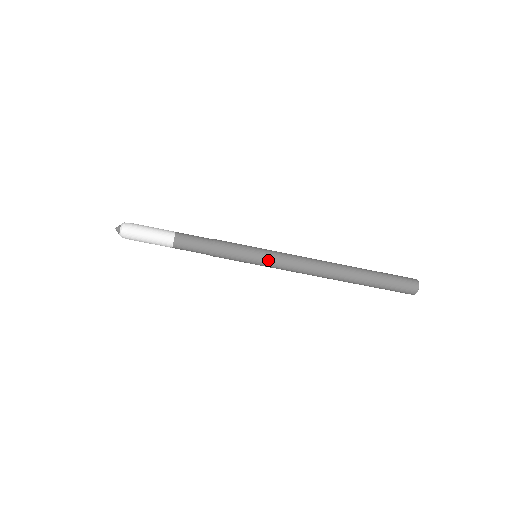
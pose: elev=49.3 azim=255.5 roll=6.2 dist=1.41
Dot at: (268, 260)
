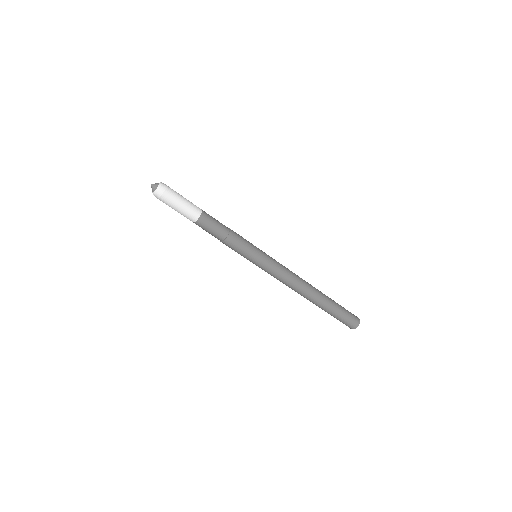
Dot at: (265, 265)
